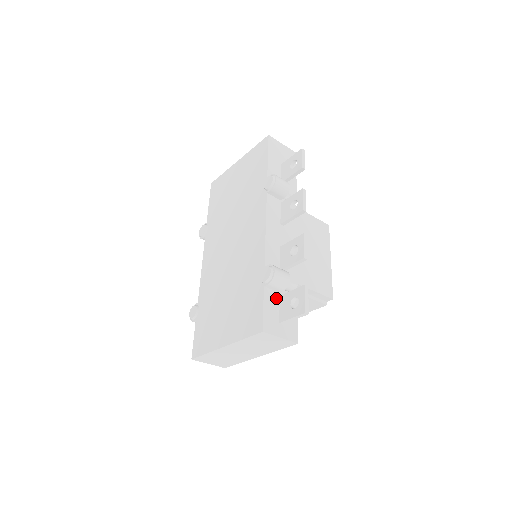
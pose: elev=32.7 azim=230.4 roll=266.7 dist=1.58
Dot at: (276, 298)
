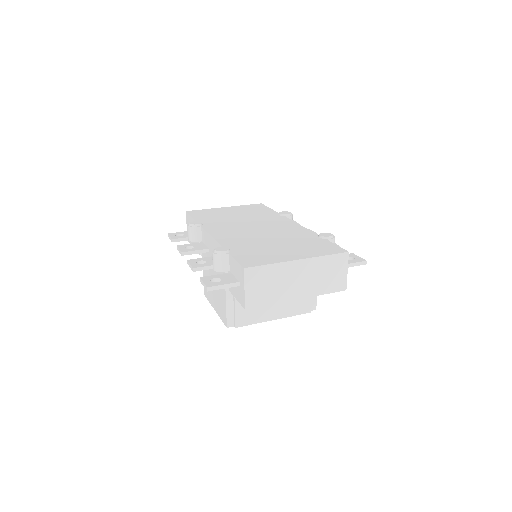
Dot at: occluded
